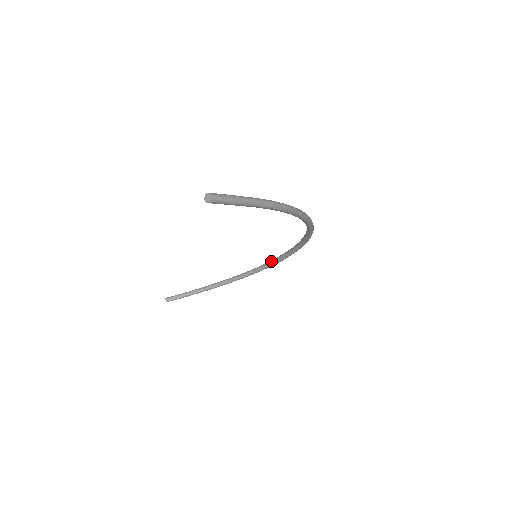
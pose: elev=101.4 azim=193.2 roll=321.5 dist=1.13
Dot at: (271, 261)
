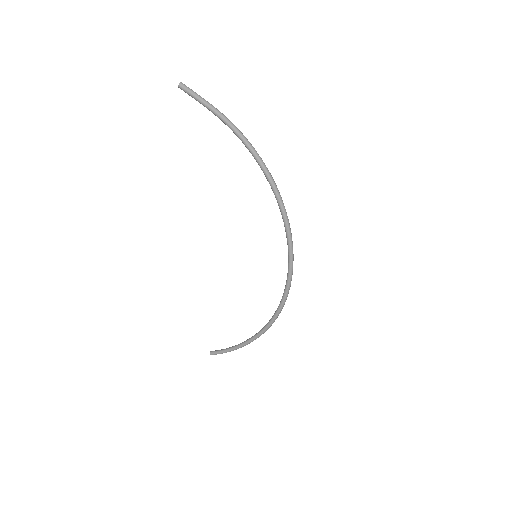
Dot at: (282, 297)
